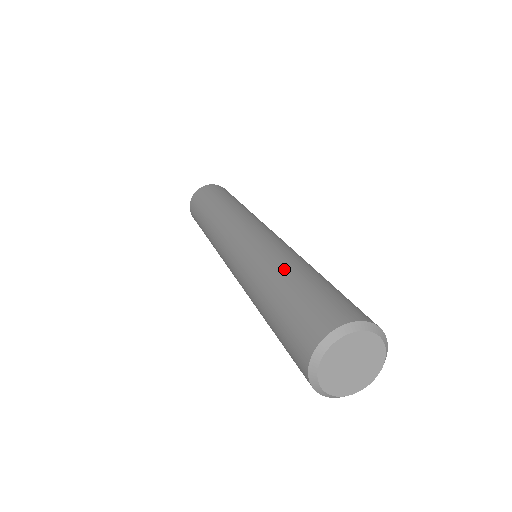
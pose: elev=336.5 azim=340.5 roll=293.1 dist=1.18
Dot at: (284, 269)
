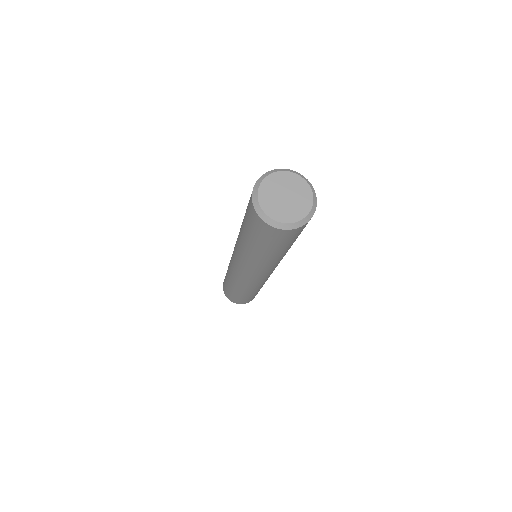
Dot at: occluded
